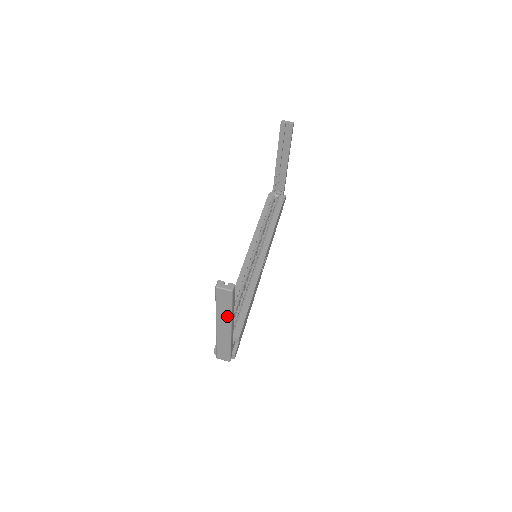
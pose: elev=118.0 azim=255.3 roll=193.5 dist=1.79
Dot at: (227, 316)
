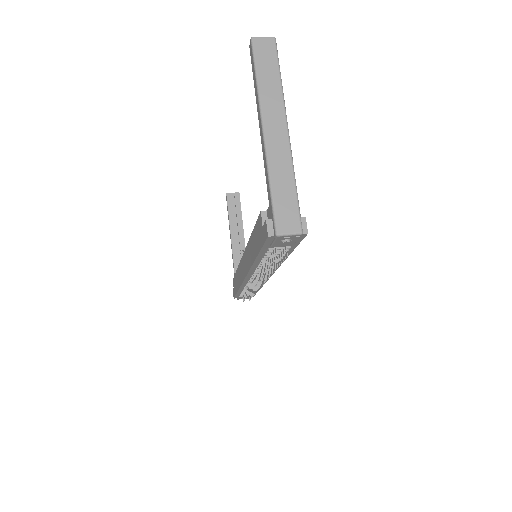
Dot at: (276, 95)
